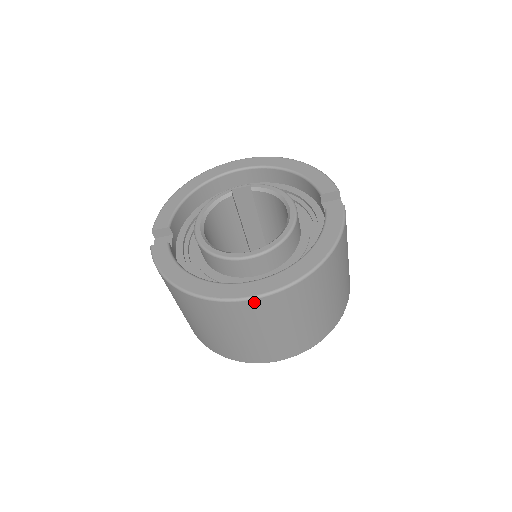
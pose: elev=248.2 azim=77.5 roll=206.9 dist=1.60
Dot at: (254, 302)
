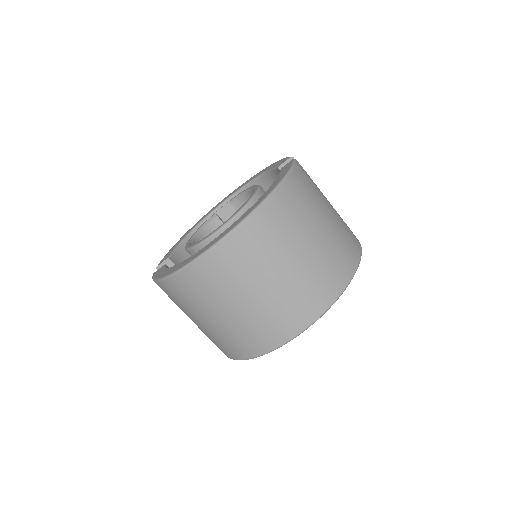
Dot at: (222, 247)
